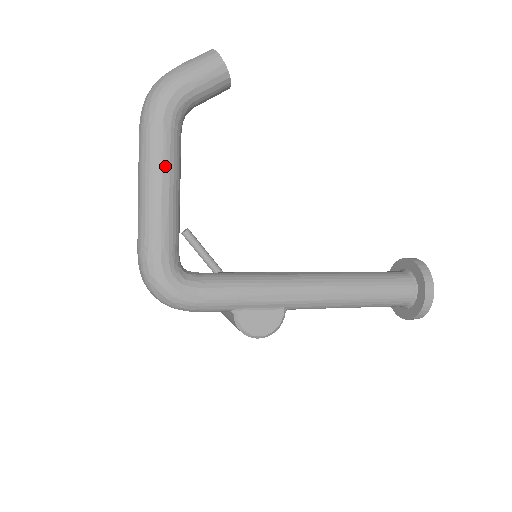
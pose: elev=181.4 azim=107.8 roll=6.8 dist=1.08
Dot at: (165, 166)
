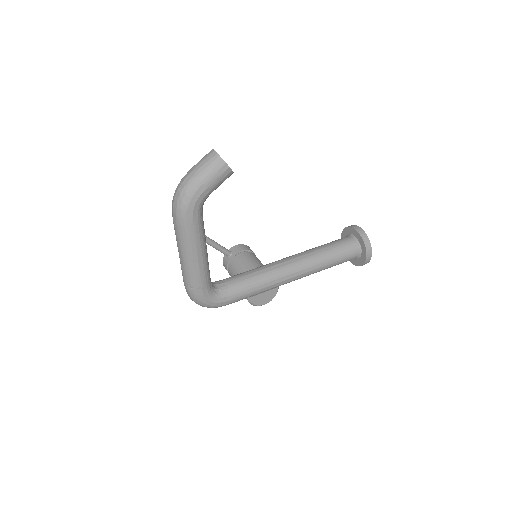
Dot at: (198, 243)
